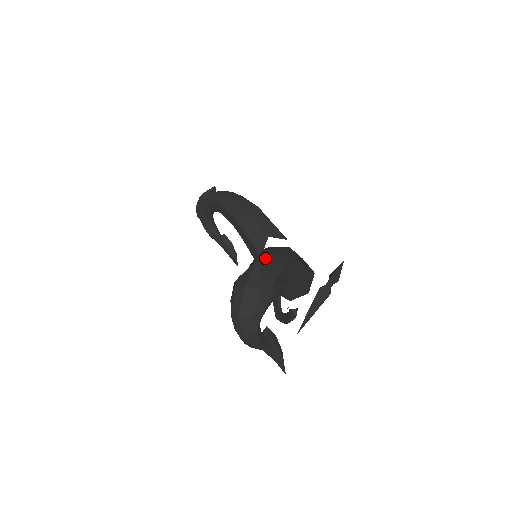
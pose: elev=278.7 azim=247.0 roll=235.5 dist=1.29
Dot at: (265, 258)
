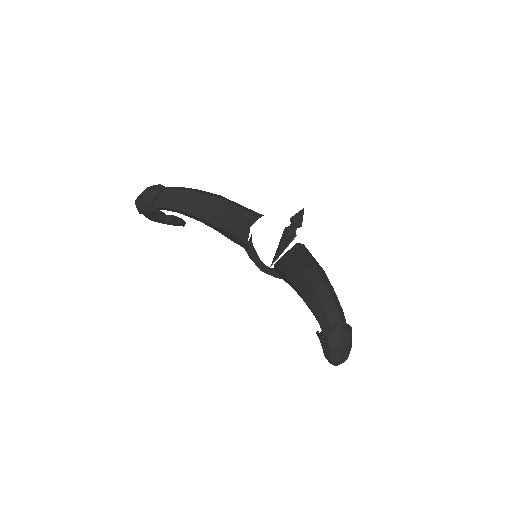
Dot at: (330, 307)
